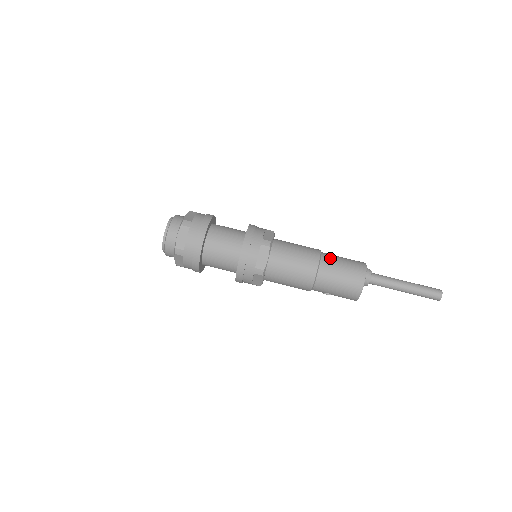
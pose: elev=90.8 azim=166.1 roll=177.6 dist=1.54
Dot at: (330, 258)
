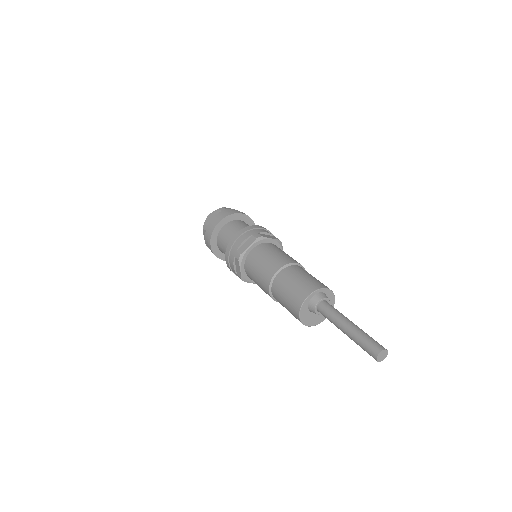
Dot at: (282, 279)
